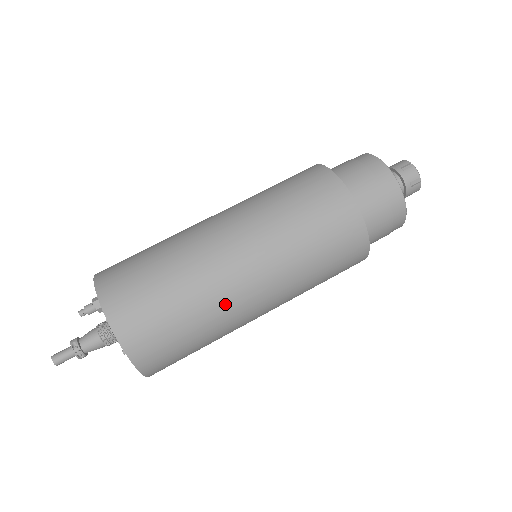
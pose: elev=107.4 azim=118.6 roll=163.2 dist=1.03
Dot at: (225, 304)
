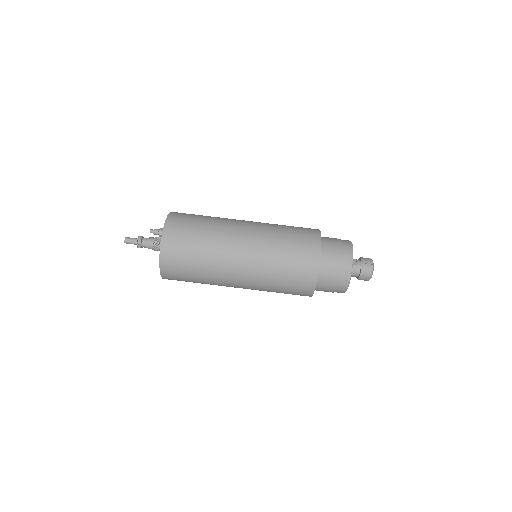
Dot at: (220, 273)
